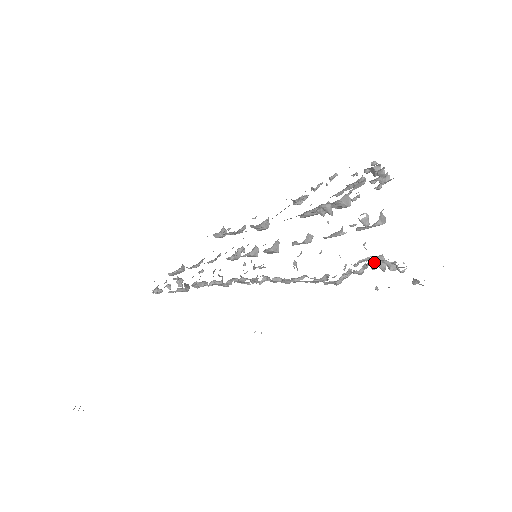
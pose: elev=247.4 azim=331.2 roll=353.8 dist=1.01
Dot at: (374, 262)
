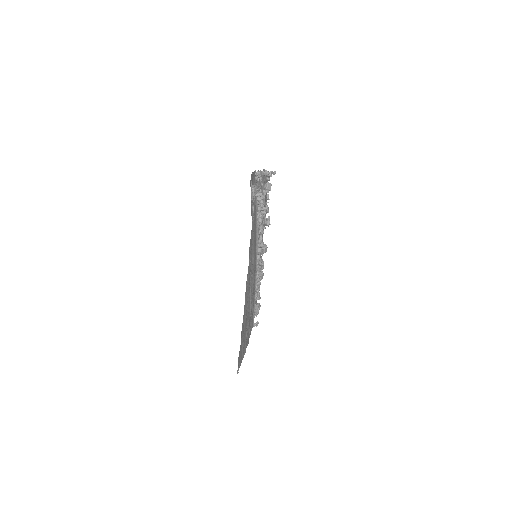
Dot at: occluded
